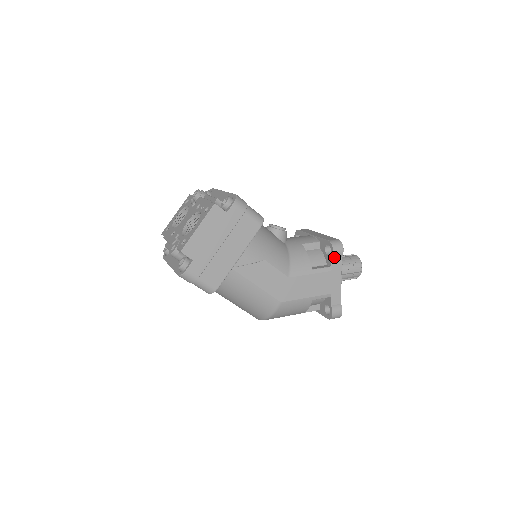
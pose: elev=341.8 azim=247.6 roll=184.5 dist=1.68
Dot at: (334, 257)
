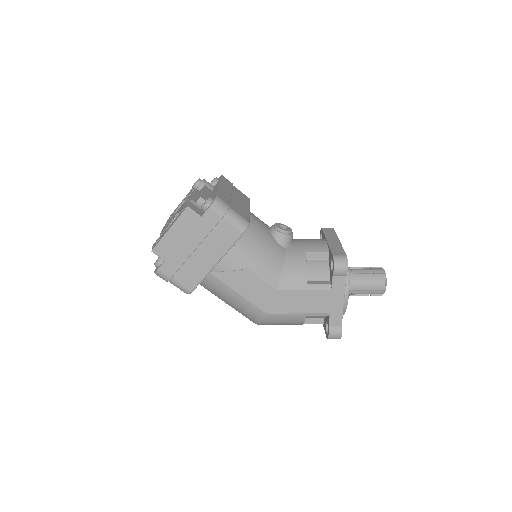
Dot at: (335, 275)
